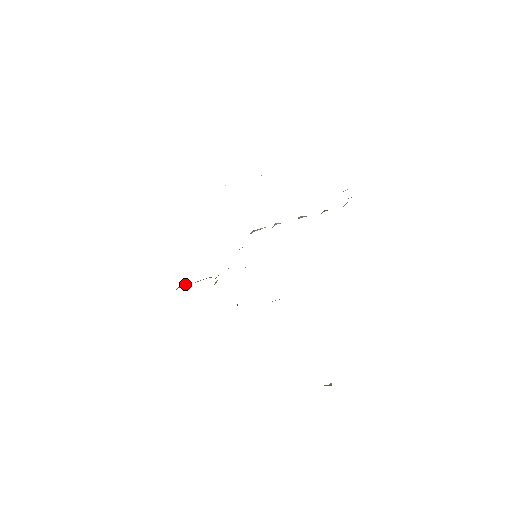
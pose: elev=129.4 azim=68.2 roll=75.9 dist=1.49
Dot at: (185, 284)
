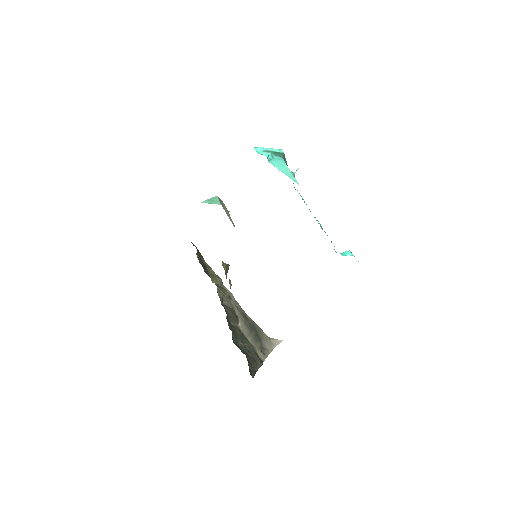
Dot at: occluded
